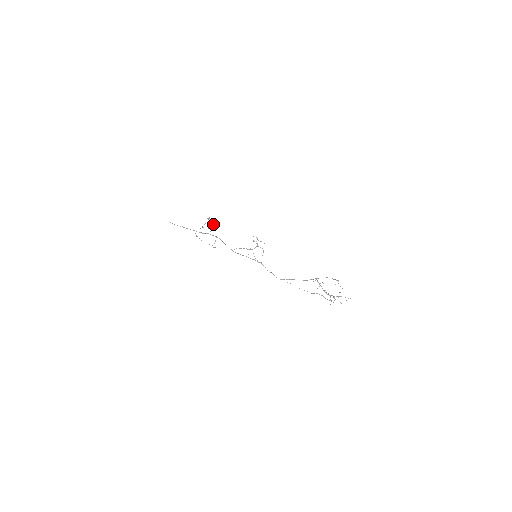
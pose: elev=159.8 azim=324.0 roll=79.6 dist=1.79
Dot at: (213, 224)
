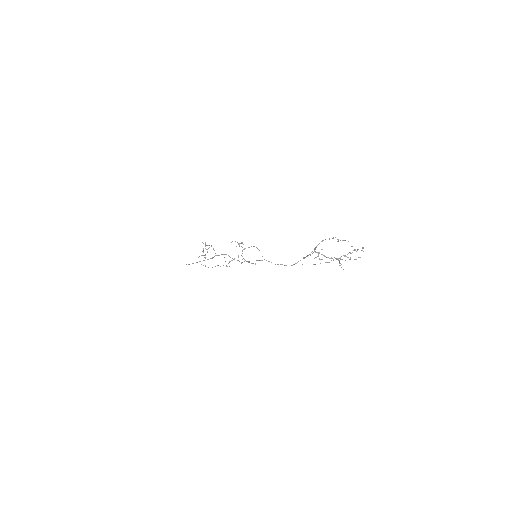
Dot at: occluded
